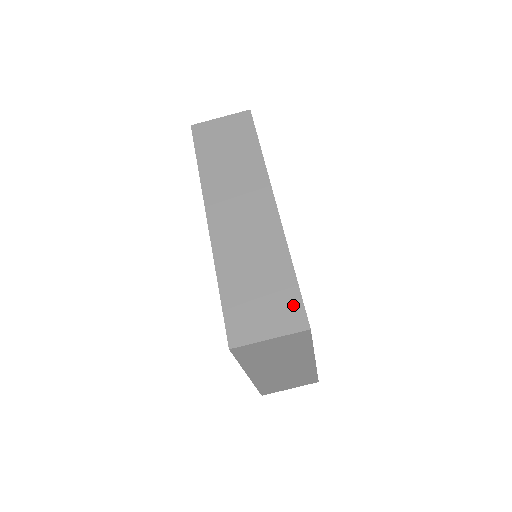
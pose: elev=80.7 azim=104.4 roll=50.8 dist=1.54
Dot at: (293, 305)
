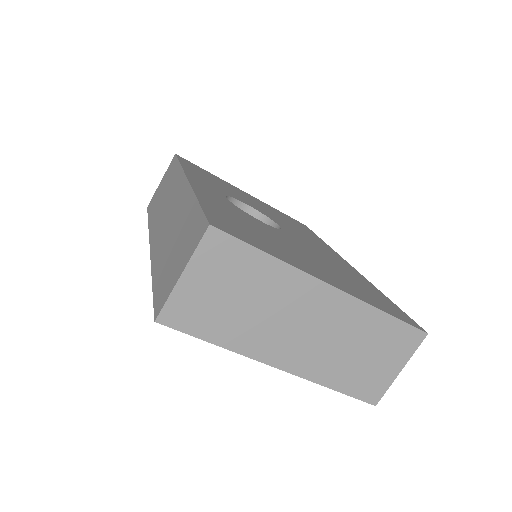
Dot at: (197, 225)
